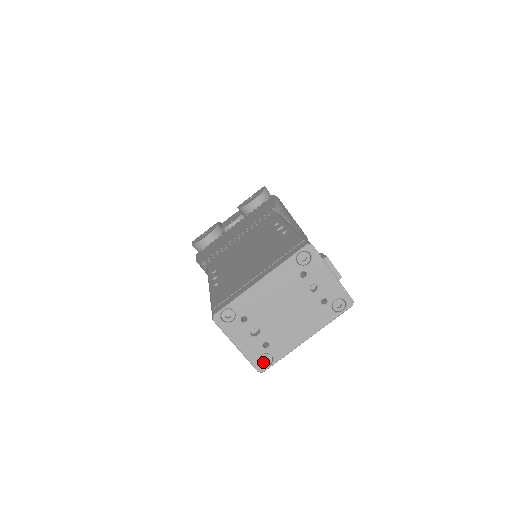
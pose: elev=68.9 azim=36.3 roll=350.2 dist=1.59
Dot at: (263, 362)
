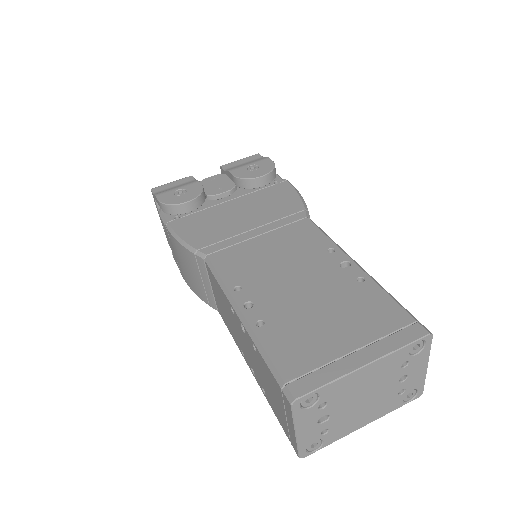
Dot at: (310, 447)
